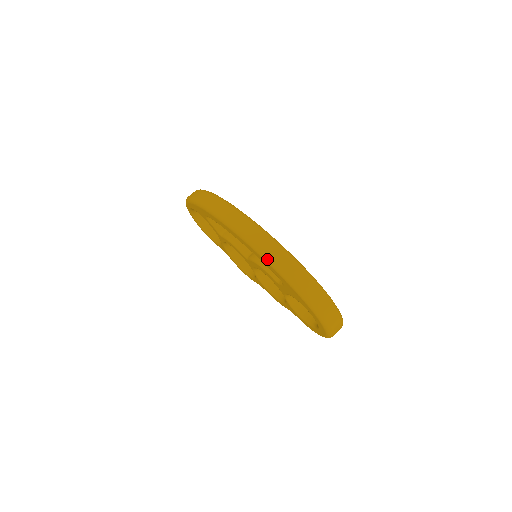
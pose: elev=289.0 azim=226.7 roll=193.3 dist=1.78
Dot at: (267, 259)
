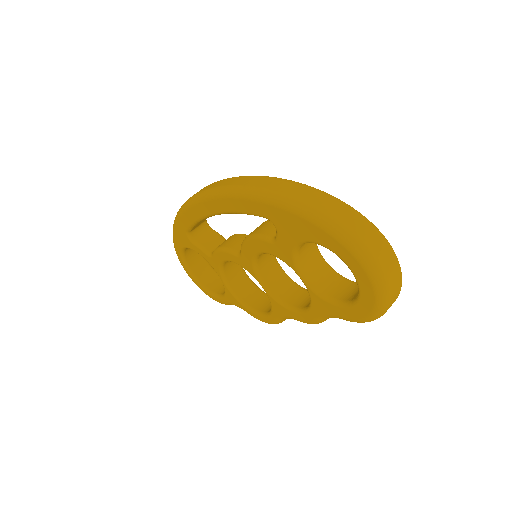
Dot at: (239, 192)
